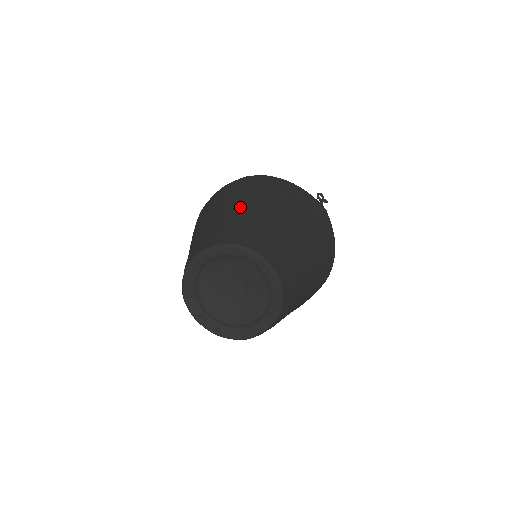
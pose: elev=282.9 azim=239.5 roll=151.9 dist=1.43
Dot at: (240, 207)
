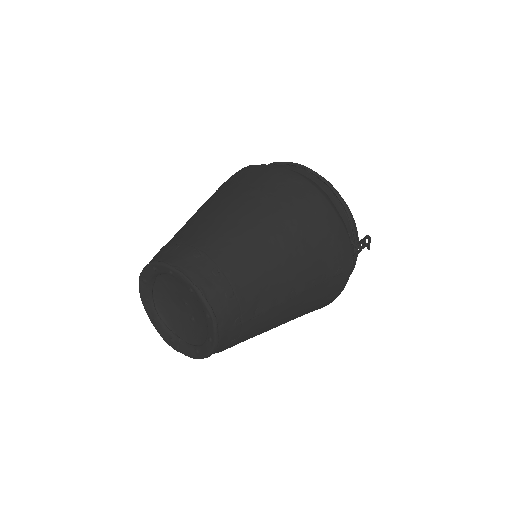
Dot at: (251, 230)
